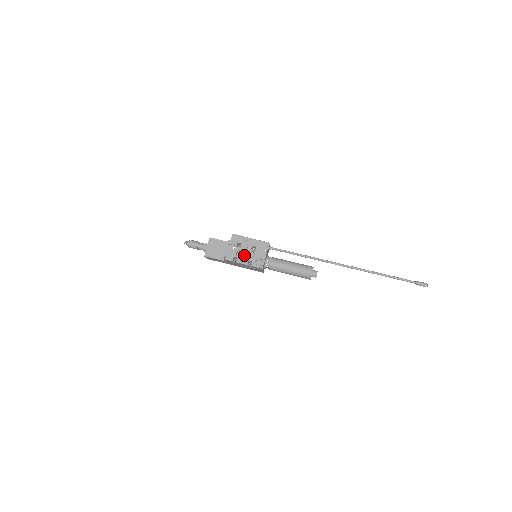
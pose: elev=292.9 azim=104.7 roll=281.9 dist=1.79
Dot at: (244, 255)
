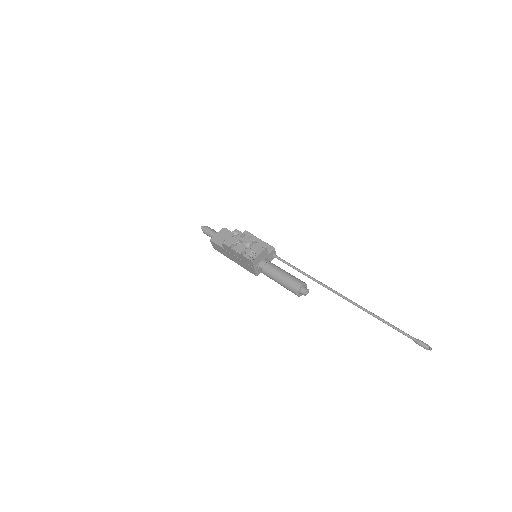
Dot at: (242, 245)
